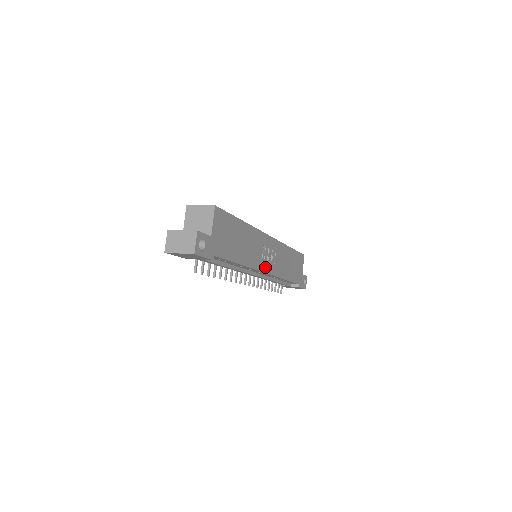
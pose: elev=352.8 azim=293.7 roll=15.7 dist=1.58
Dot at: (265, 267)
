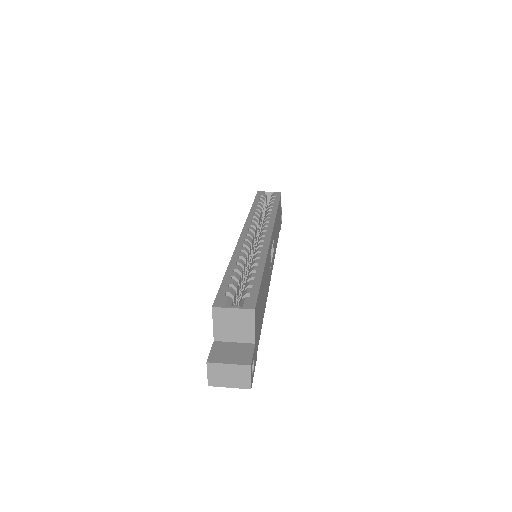
Dot at: (271, 271)
